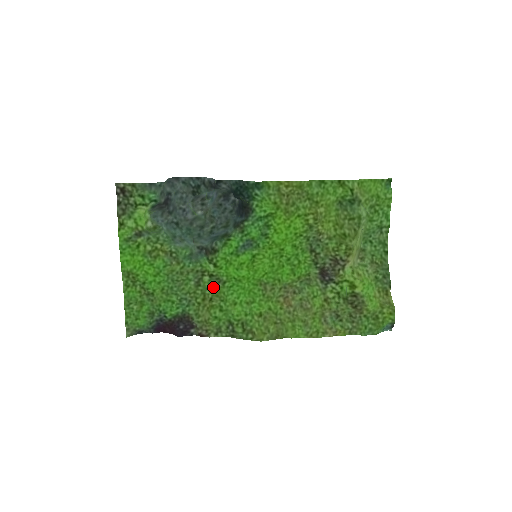
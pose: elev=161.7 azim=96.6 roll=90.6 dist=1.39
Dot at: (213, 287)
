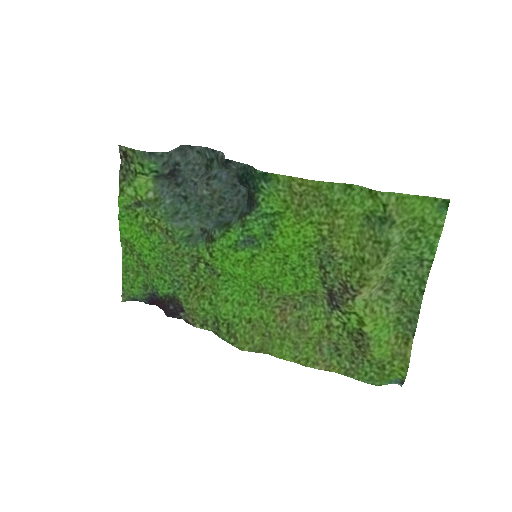
Dot at: (208, 276)
